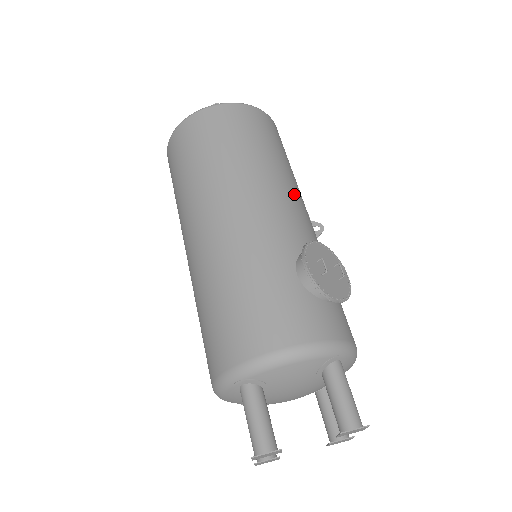
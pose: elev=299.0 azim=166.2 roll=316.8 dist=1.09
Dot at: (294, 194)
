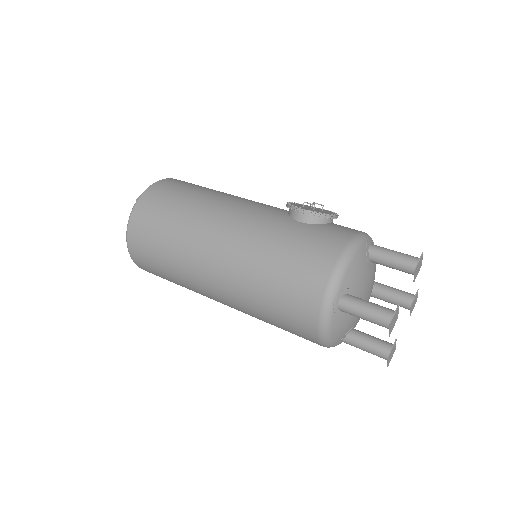
Dot at: occluded
